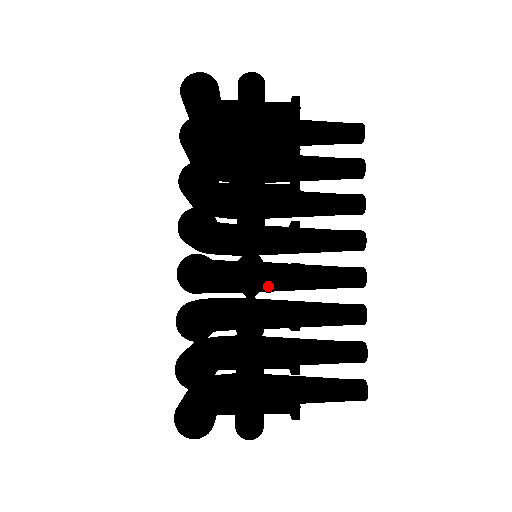
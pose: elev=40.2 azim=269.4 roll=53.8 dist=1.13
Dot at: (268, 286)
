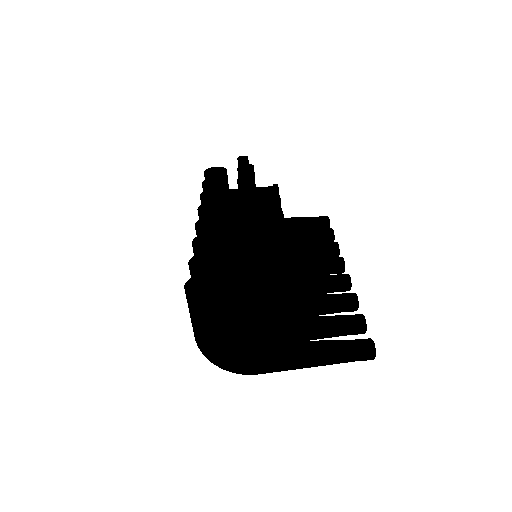
Dot at: occluded
